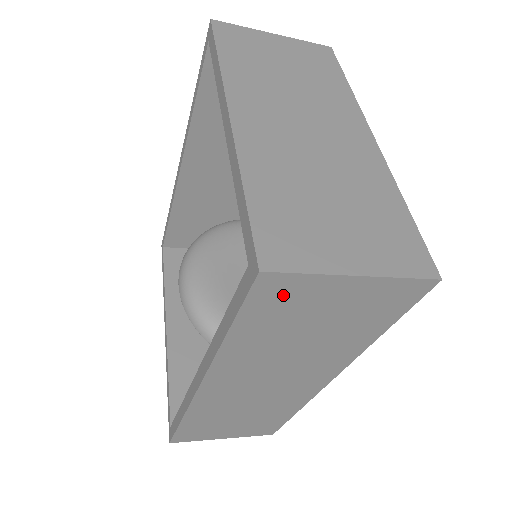
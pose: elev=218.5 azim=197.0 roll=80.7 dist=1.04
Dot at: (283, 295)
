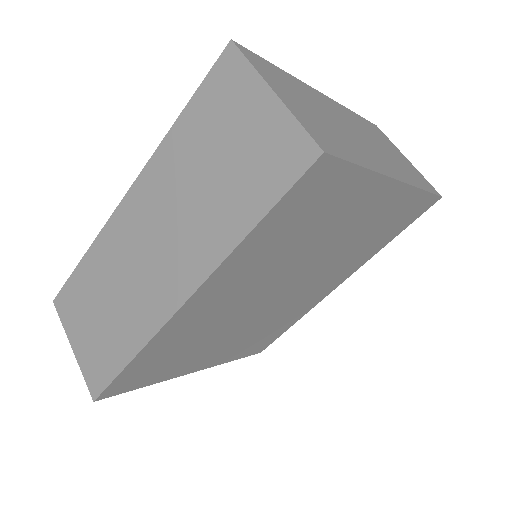
Dot at: (227, 84)
